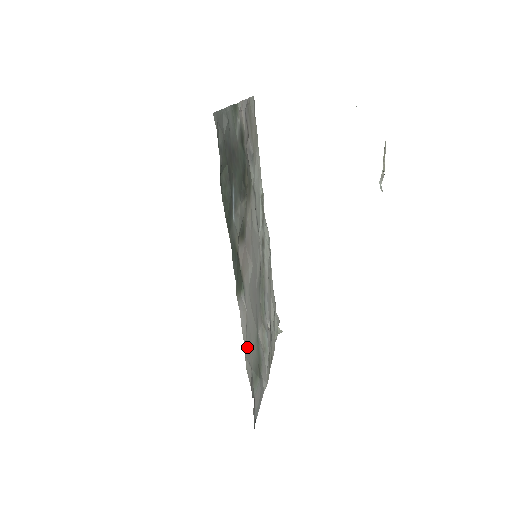
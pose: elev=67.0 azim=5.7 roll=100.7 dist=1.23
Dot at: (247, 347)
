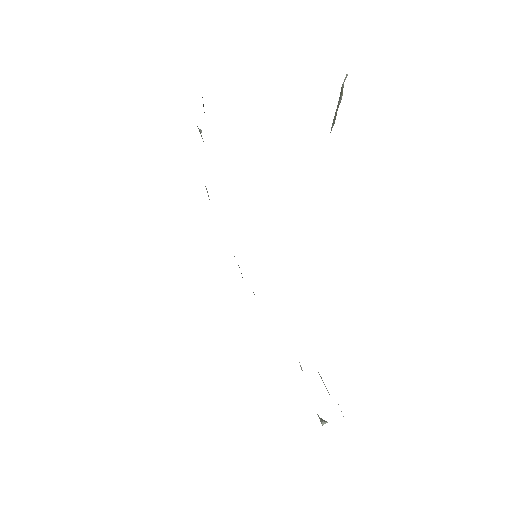
Dot at: occluded
